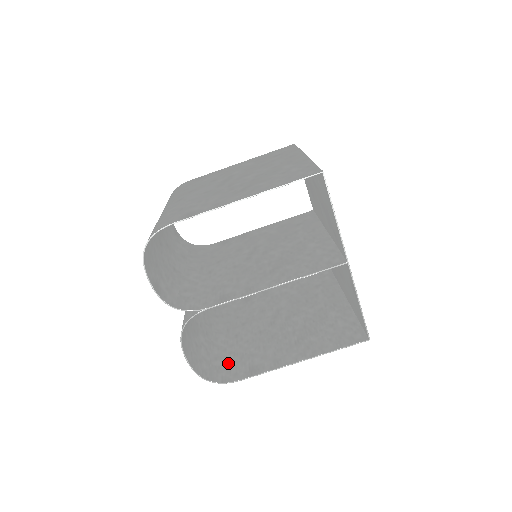
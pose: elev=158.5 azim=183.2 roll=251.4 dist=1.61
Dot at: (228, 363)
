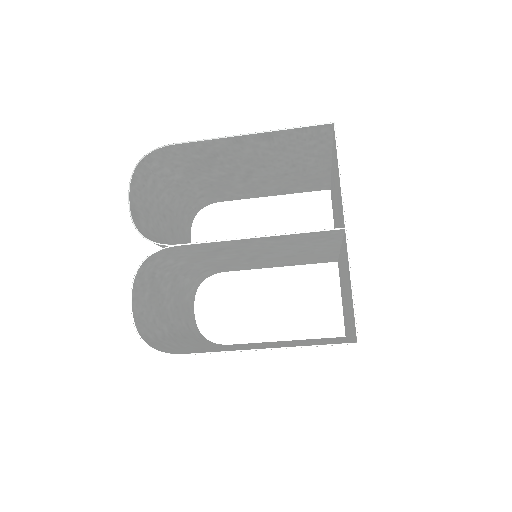
Dot at: (180, 350)
